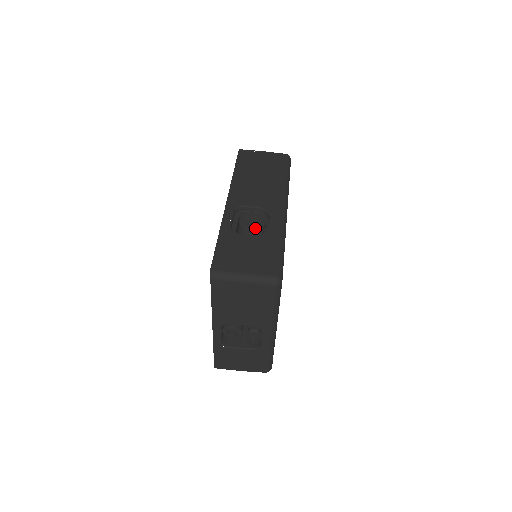
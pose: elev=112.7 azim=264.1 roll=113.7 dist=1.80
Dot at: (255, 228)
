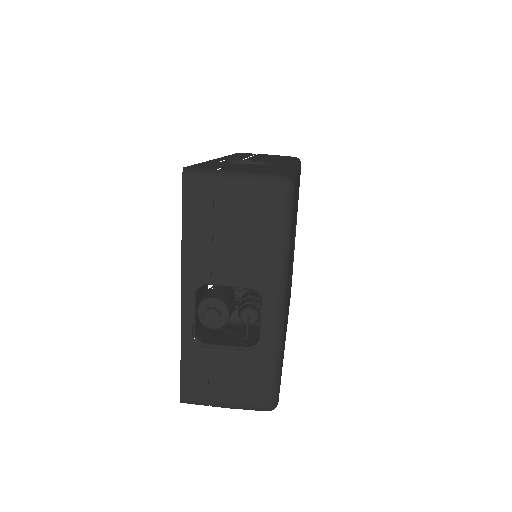
Dot at: occluded
